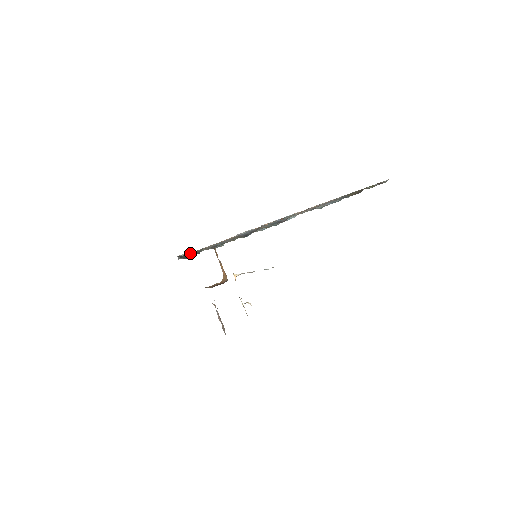
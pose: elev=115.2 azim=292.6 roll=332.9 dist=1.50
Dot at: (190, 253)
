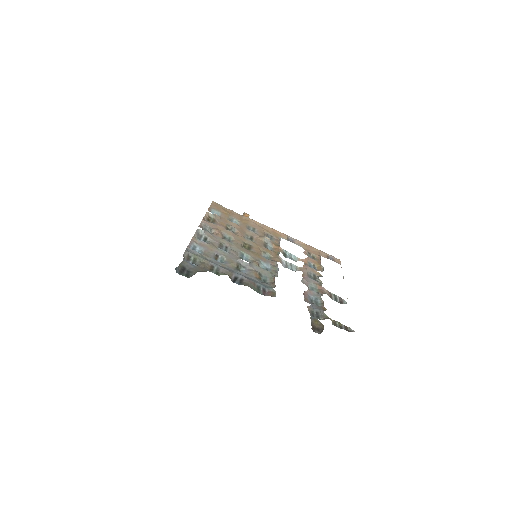
Dot at: (190, 263)
